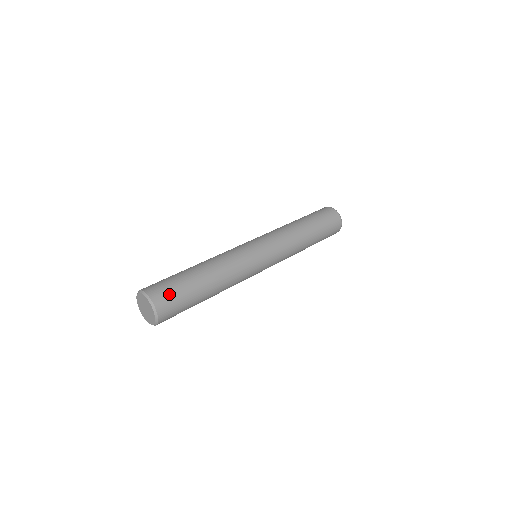
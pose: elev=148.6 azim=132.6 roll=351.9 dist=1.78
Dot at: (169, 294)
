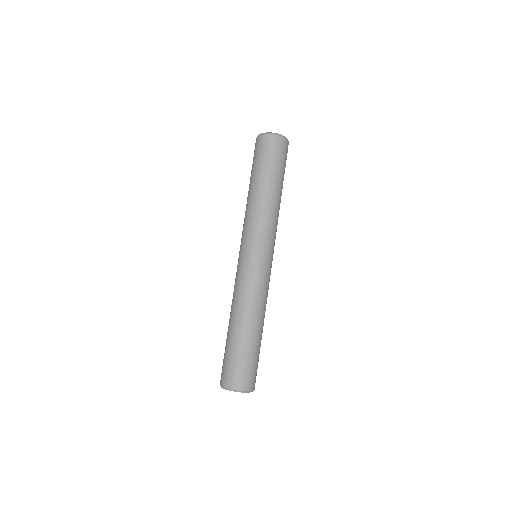
Dot at: (249, 373)
